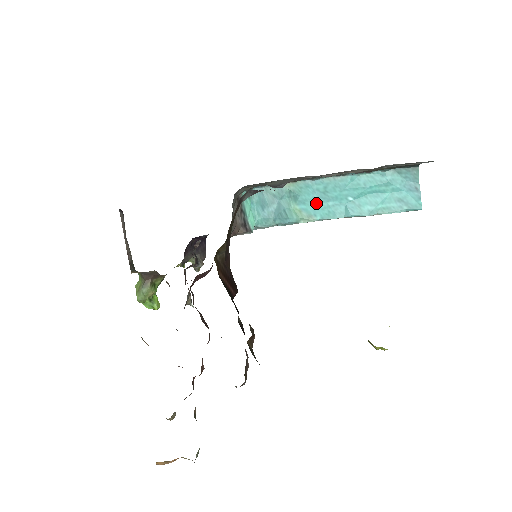
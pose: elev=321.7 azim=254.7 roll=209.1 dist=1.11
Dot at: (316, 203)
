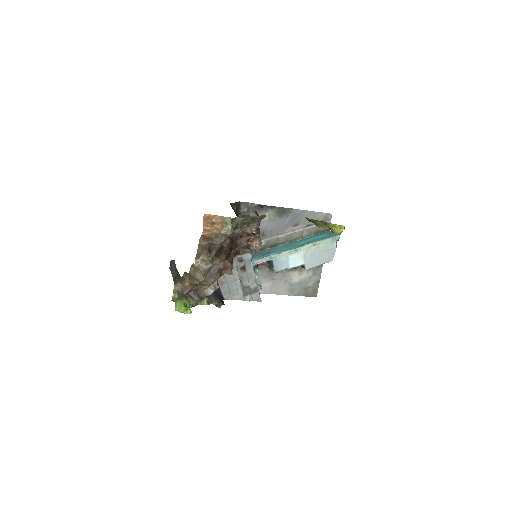
Dot at: (285, 249)
